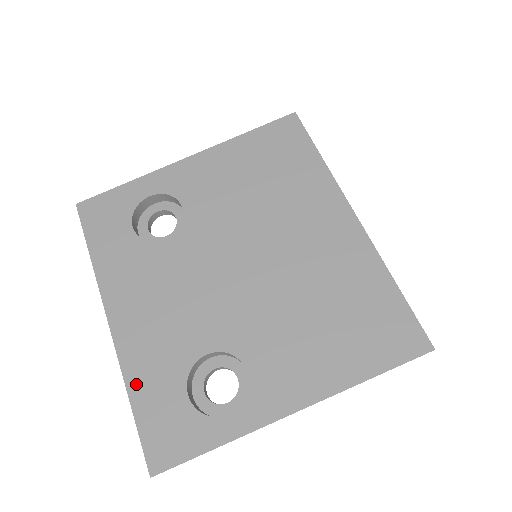
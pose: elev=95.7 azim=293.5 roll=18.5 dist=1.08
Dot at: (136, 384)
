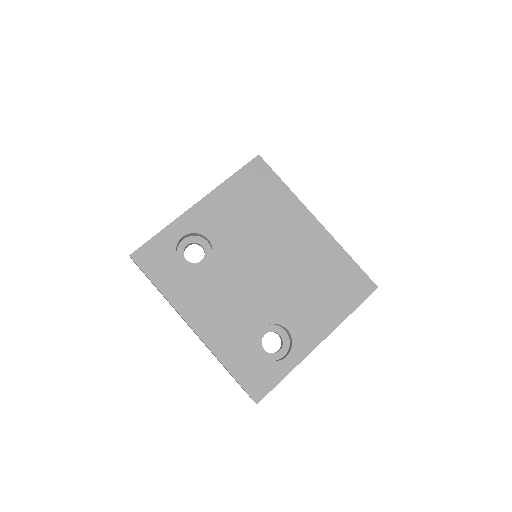
Dot at: (227, 359)
